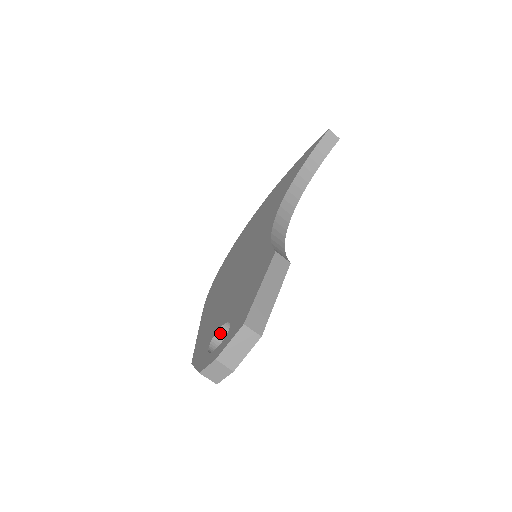
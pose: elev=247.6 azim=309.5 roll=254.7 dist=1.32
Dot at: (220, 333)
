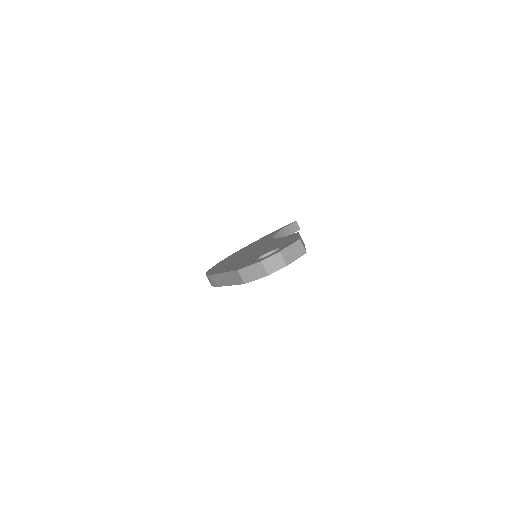
Dot at: occluded
